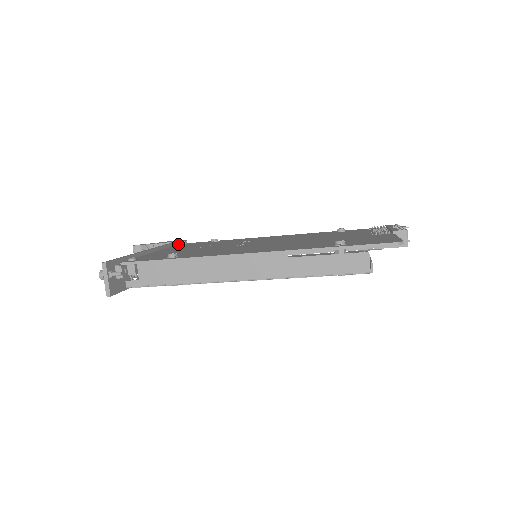
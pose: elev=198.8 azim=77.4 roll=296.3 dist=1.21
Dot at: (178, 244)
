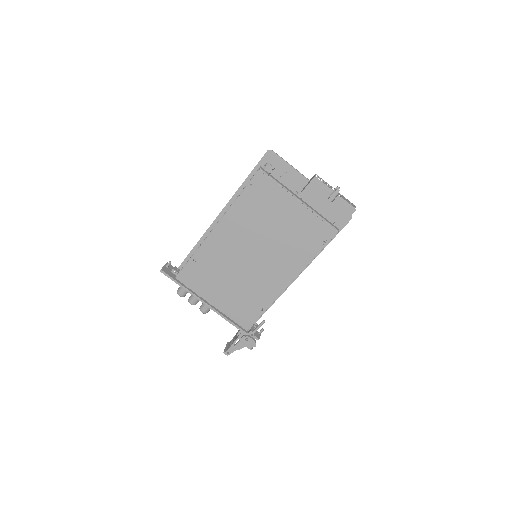
Dot at: occluded
